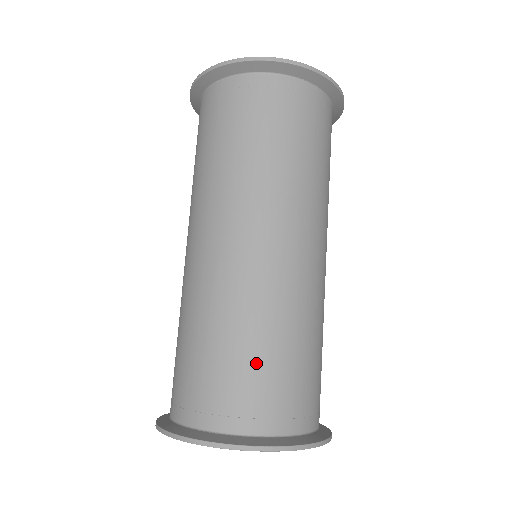
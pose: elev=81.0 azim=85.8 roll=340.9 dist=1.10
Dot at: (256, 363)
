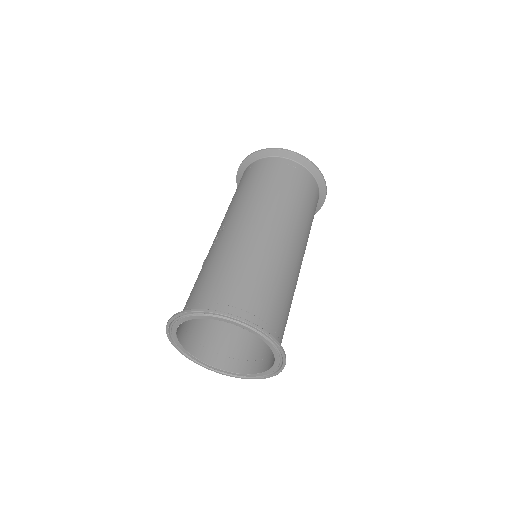
Dot at: (273, 294)
